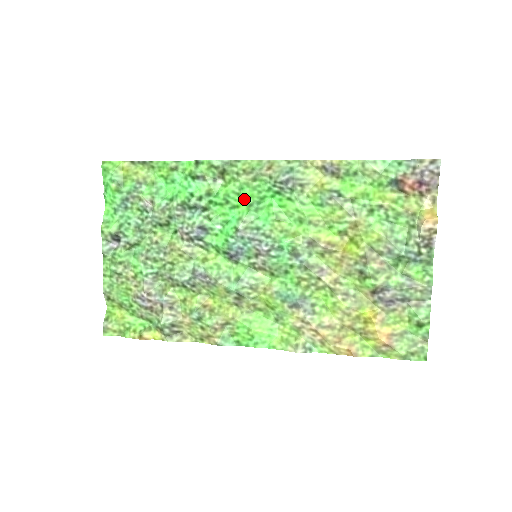
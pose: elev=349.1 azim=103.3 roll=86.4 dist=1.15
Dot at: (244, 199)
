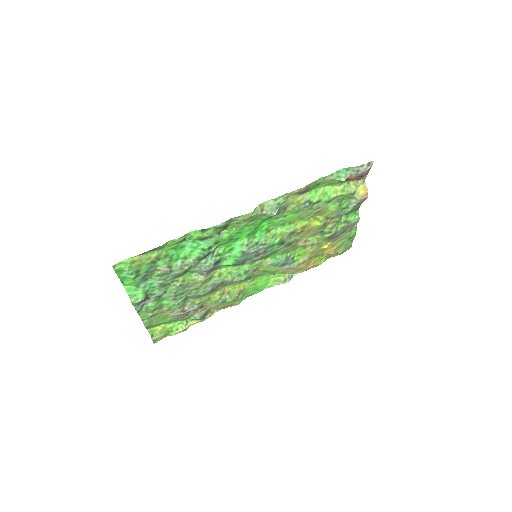
Dot at: (244, 233)
